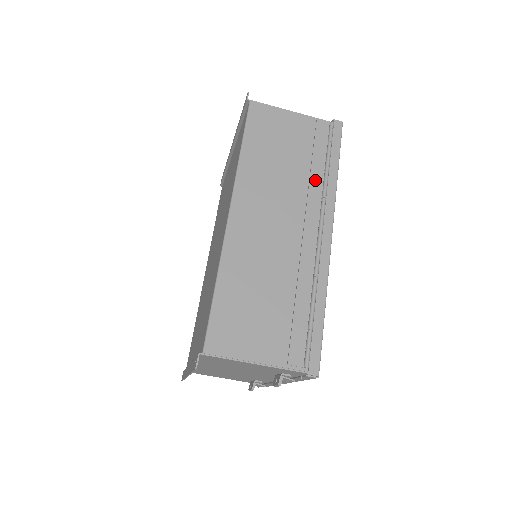
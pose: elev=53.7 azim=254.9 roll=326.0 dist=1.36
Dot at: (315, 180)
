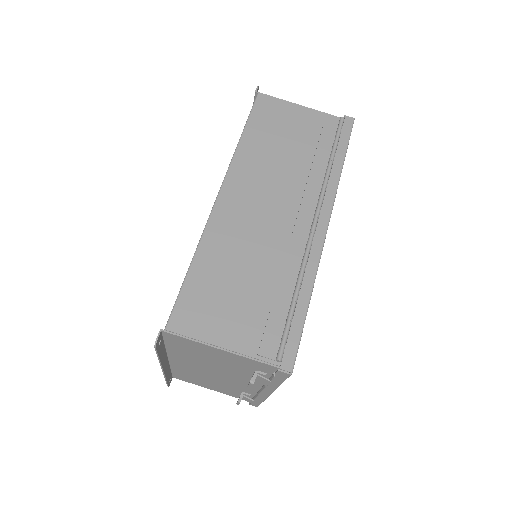
Dot at: (316, 171)
